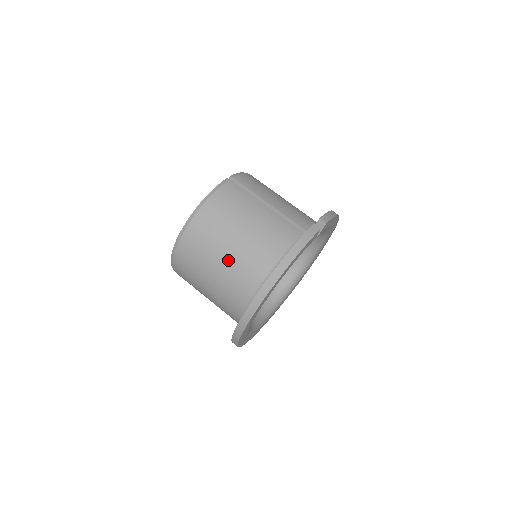
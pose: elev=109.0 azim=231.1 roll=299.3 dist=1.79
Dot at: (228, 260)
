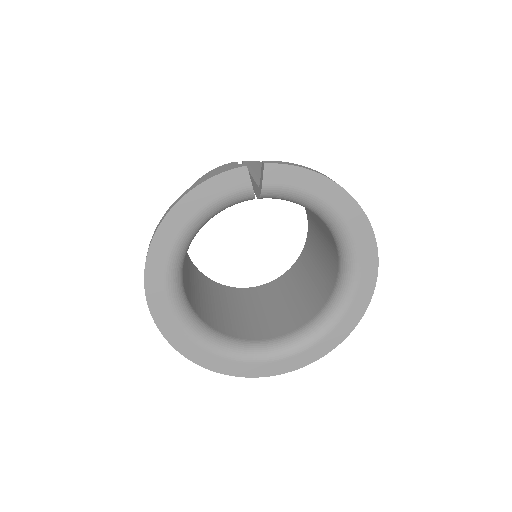
Dot at: occluded
